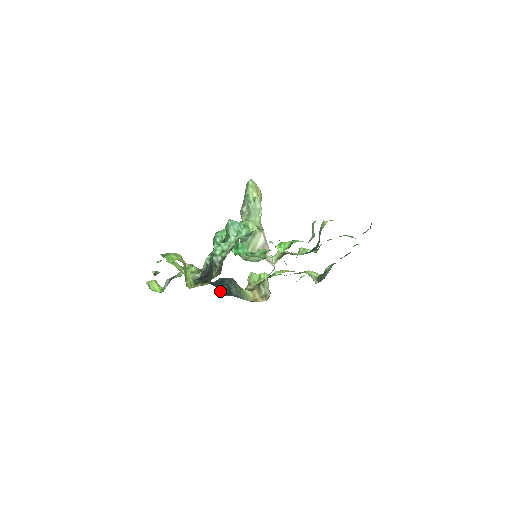
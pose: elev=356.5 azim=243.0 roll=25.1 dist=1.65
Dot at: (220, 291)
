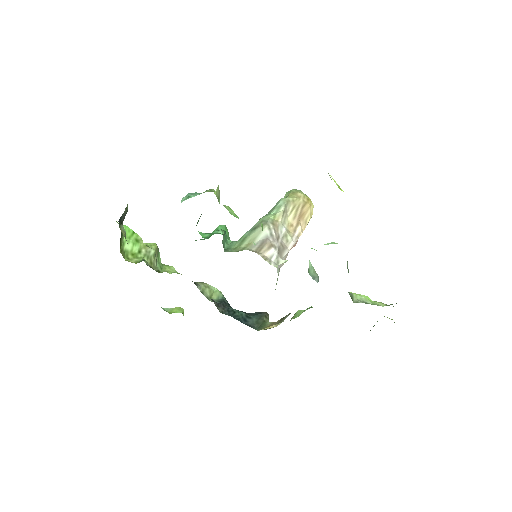
Dot at: (217, 307)
